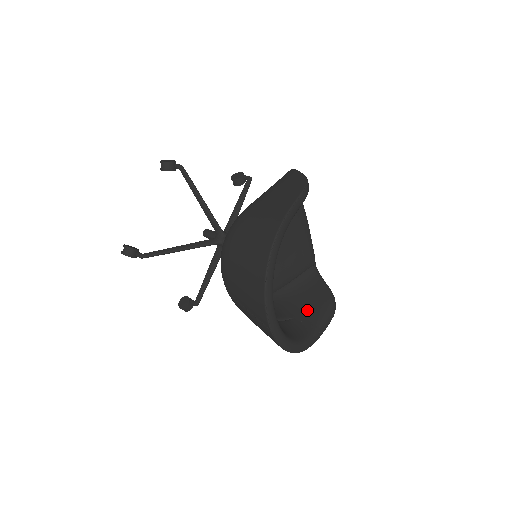
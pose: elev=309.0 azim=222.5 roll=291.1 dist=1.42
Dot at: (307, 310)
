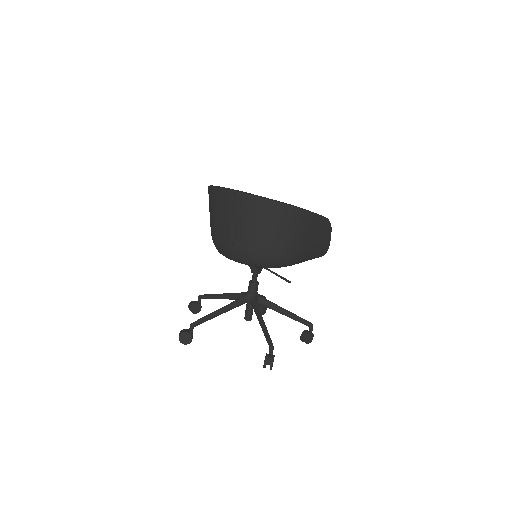
Dot at: occluded
